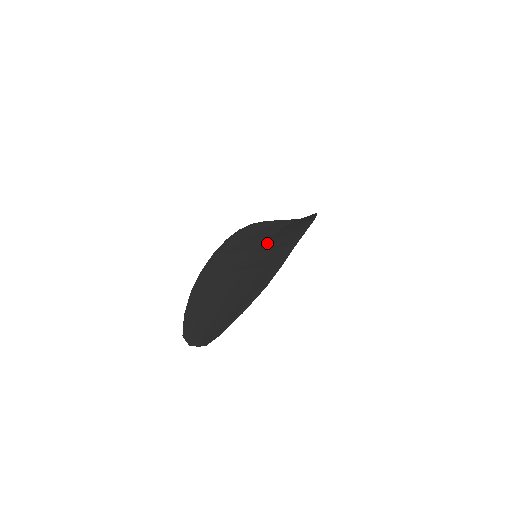
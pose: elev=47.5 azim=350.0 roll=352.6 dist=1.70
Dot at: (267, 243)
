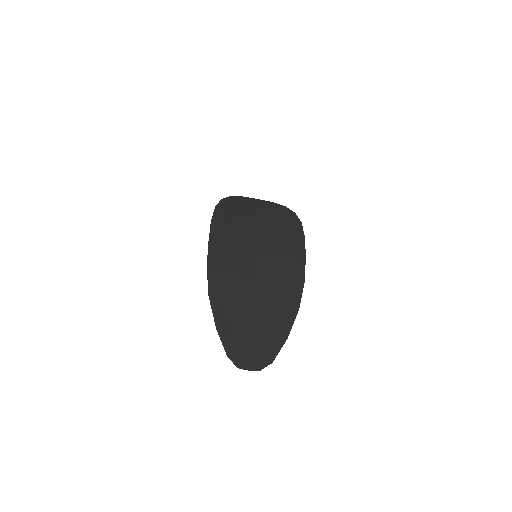
Dot at: (263, 242)
